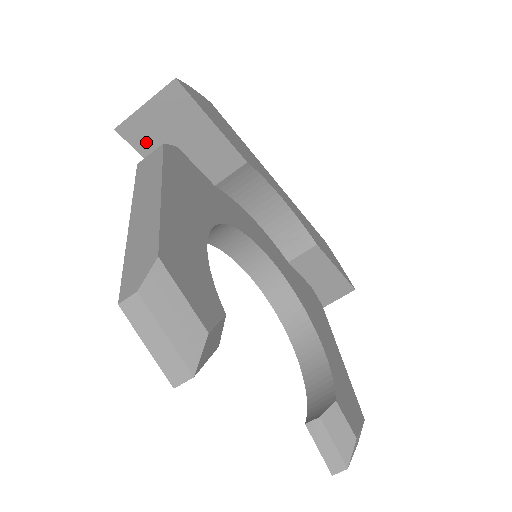
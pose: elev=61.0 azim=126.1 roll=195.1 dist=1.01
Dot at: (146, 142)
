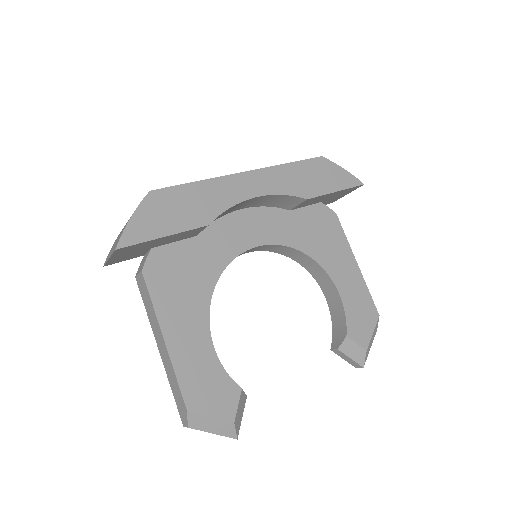
Dot at: (129, 257)
